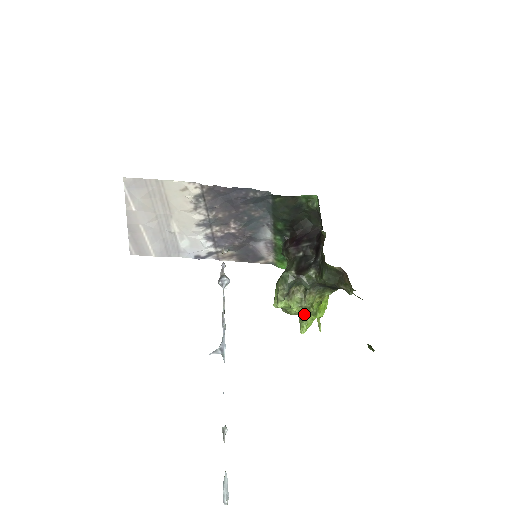
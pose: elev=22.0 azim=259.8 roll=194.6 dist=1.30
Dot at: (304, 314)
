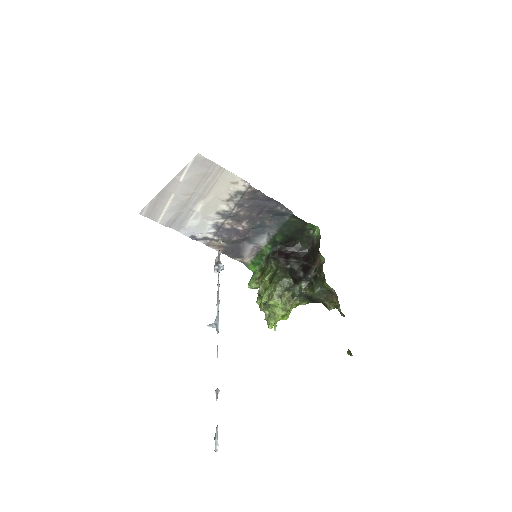
Dot at: (281, 314)
